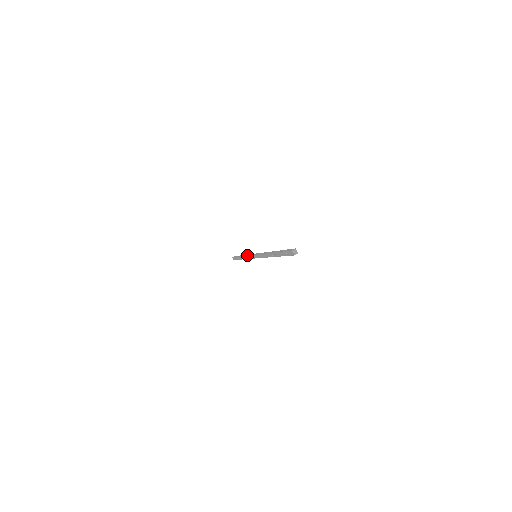
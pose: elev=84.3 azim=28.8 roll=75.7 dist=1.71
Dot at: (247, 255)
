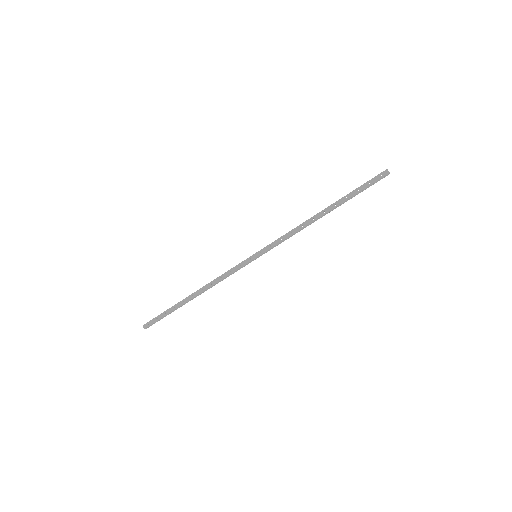
Dot at: occluded
